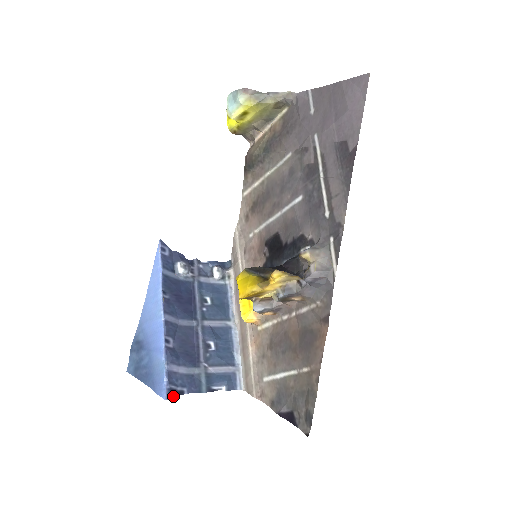
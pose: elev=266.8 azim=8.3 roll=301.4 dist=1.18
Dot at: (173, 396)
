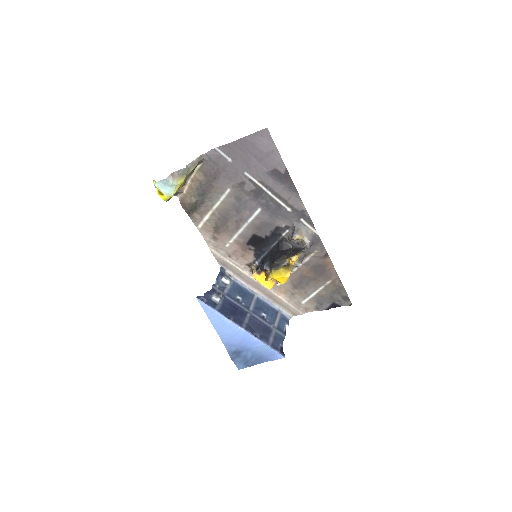
Dot at: (283, 353)
